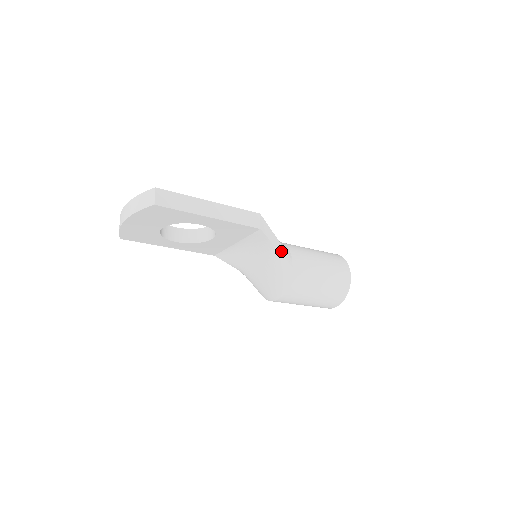
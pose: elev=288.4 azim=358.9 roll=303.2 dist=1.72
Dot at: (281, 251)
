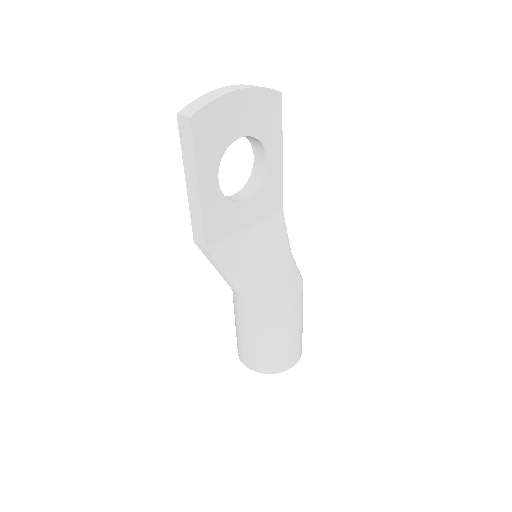
Dot at: occluded
